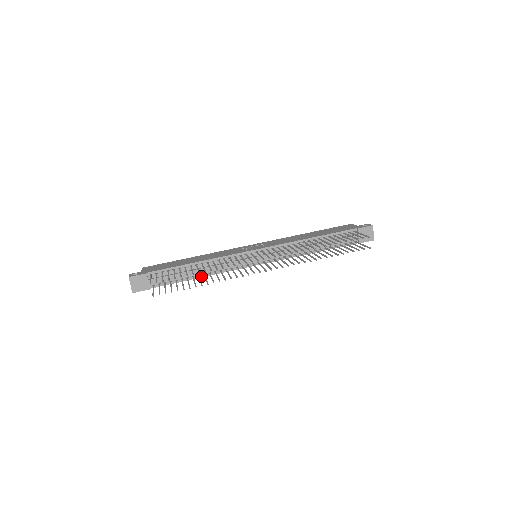
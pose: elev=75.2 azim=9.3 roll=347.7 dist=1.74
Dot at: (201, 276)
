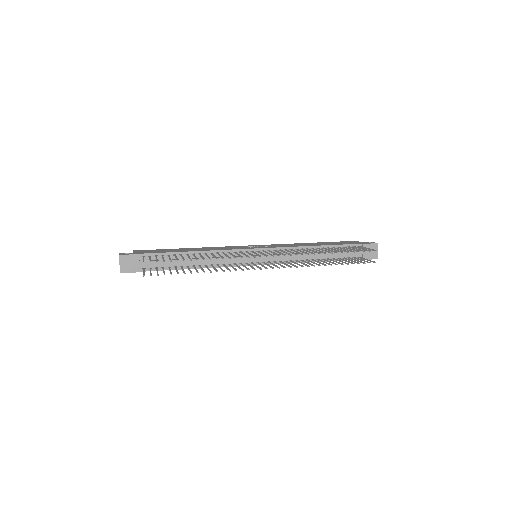
Dot at: (196, 267)
